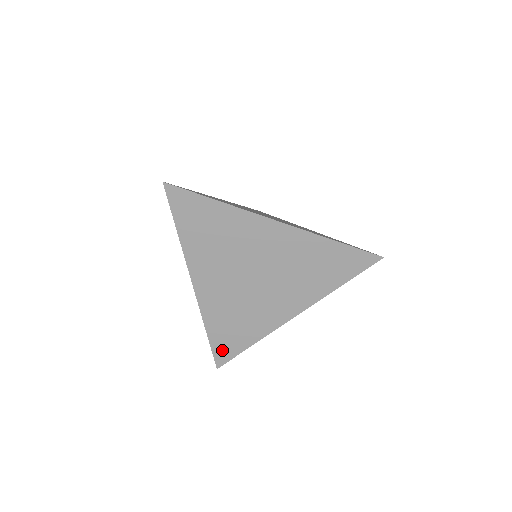
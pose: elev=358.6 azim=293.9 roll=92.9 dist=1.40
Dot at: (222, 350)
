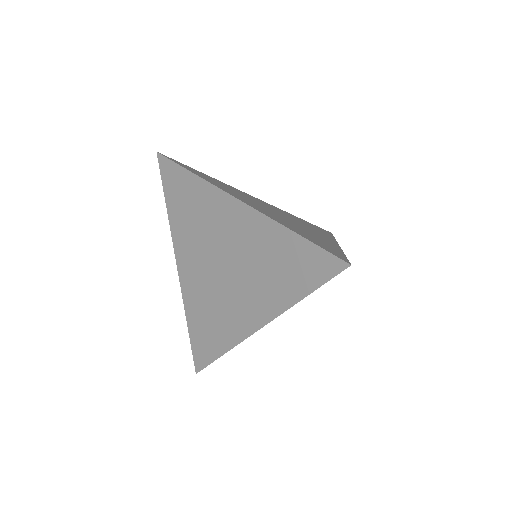
Dot at: (199, 351)
